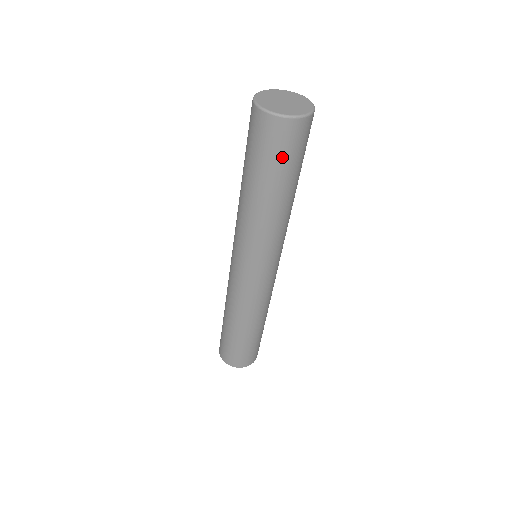
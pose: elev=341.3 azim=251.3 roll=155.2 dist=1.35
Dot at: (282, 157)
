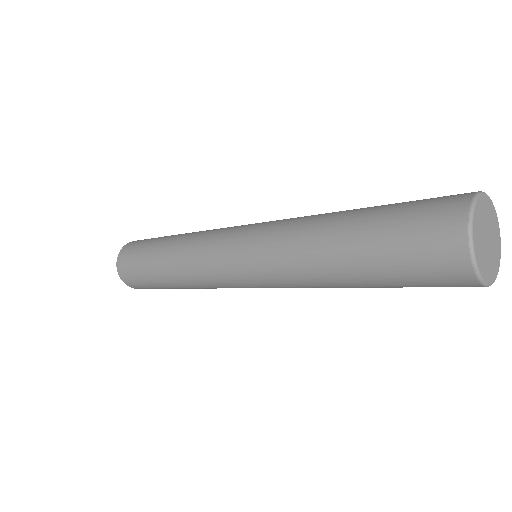
Dot at: occluded
